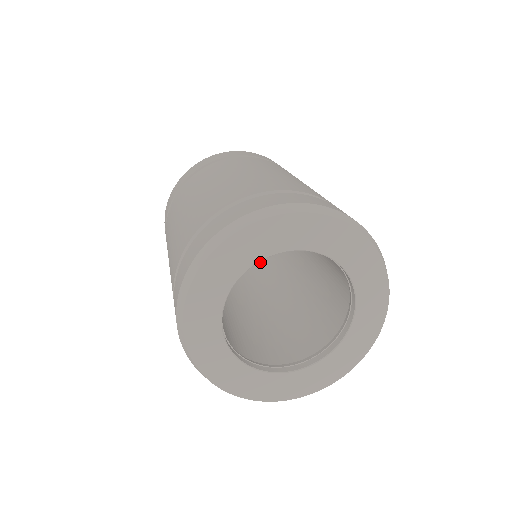
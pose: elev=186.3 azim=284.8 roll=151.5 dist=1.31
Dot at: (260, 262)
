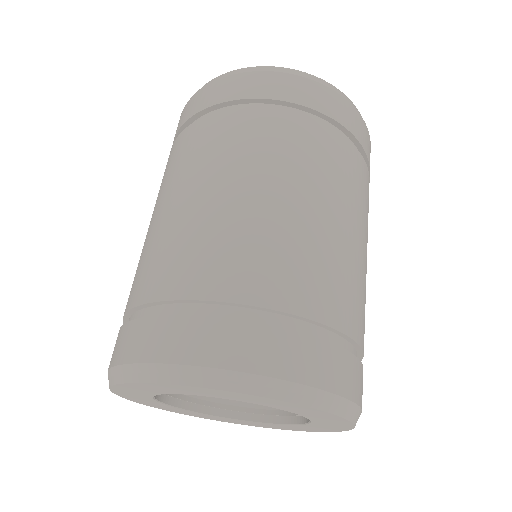
Dot at: occluded
